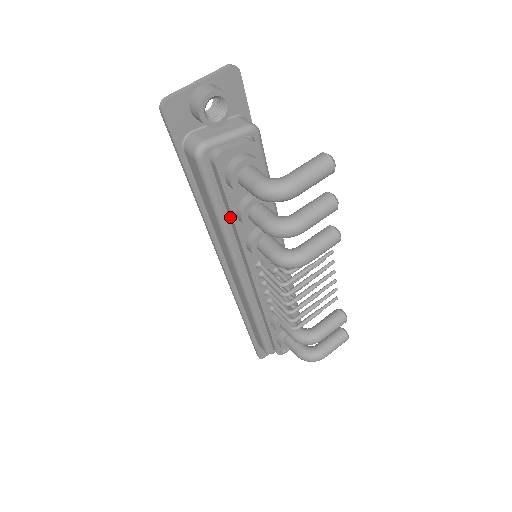
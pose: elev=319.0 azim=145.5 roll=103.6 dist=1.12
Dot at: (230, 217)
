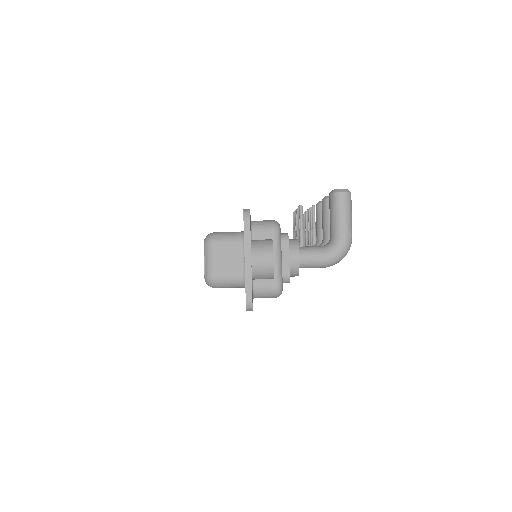
Dot at: occluded
